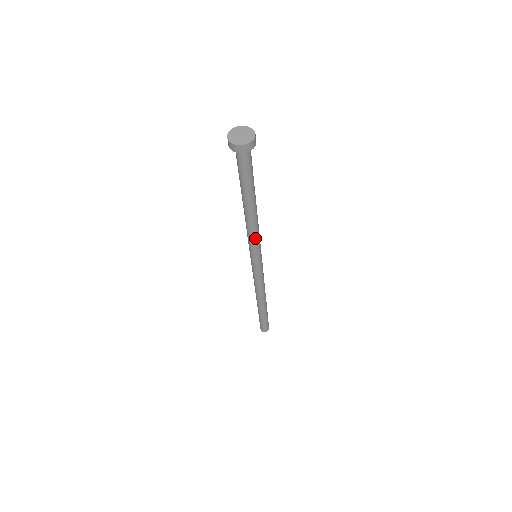
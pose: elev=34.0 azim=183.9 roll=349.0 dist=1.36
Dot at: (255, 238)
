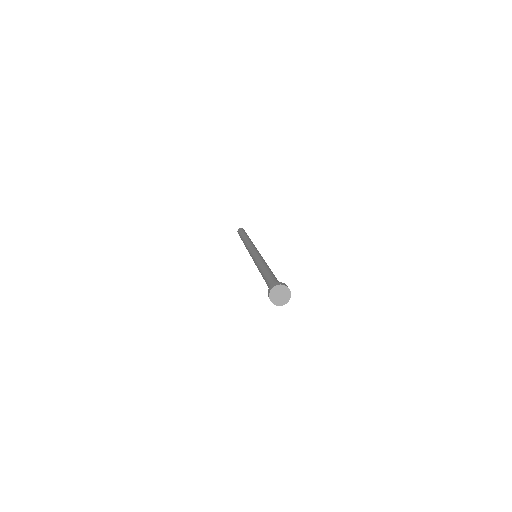
Dot at: occluded
